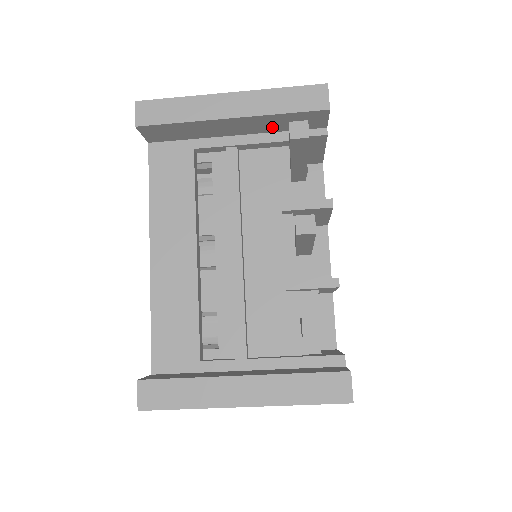
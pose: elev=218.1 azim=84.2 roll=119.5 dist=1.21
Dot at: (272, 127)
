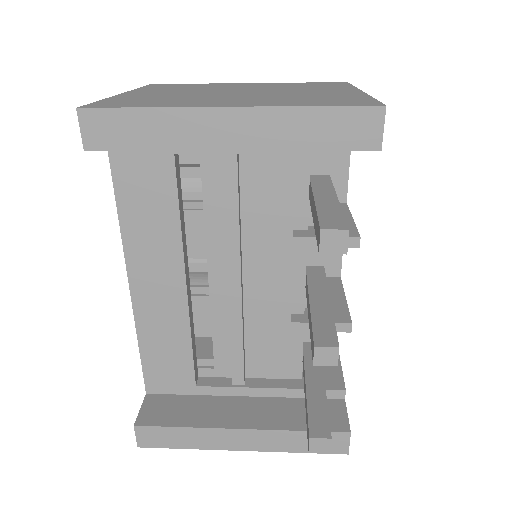
Dot at: occluded
